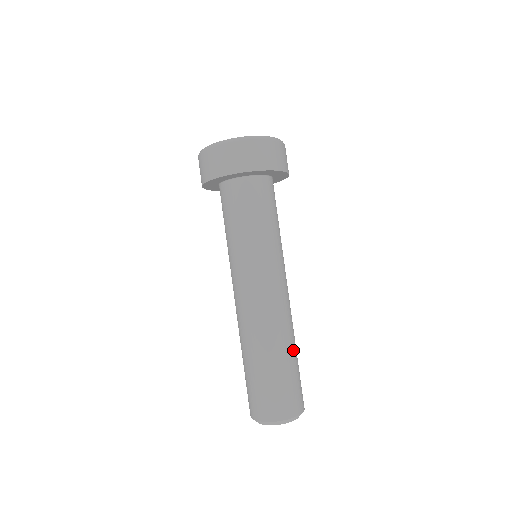
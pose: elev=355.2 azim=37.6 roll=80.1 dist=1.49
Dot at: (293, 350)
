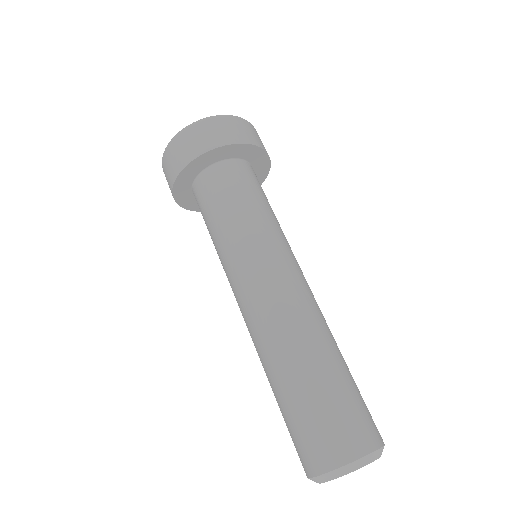
Dot at: (338, 355)
